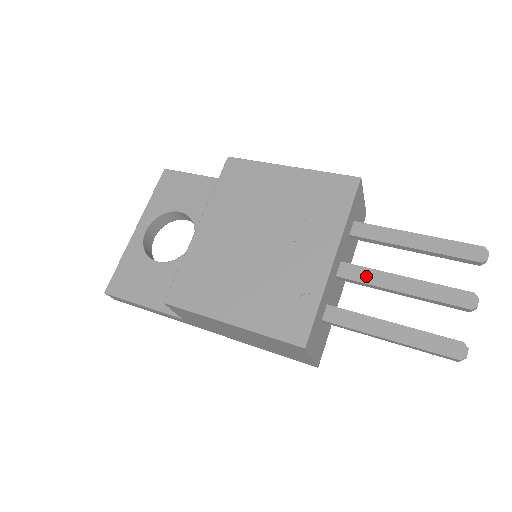
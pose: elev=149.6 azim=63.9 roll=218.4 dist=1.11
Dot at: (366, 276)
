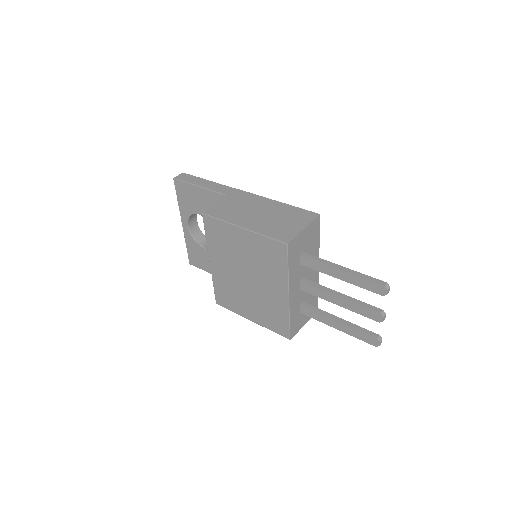
Dot at: (317, 293)
